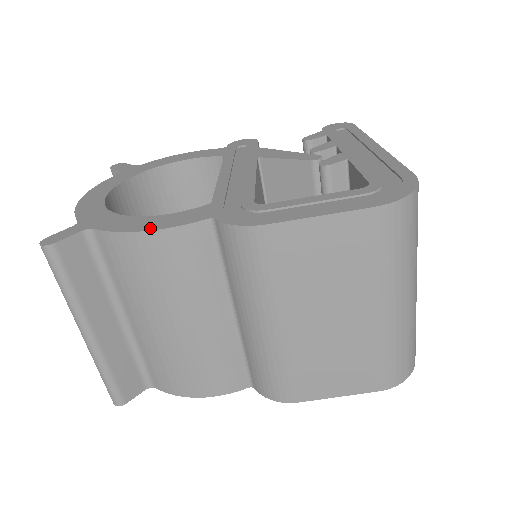
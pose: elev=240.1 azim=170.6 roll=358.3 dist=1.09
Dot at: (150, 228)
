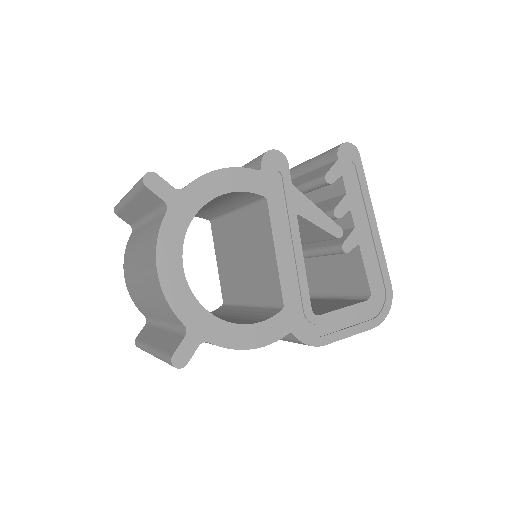
Dot at: (254, 345)
